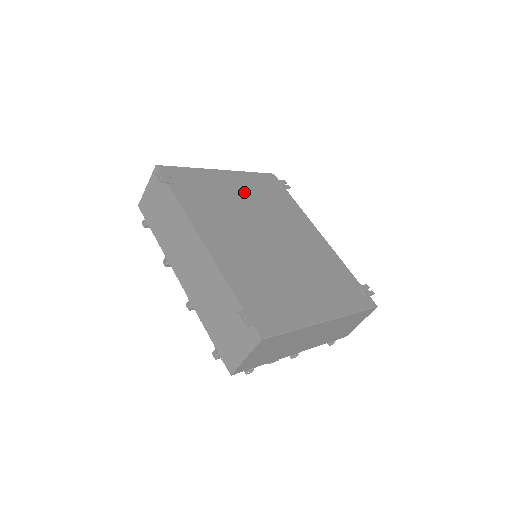
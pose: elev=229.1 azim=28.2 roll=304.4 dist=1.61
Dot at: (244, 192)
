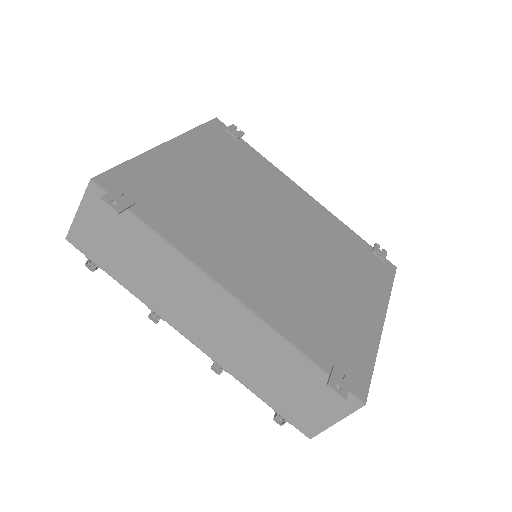
Dot at: (211, 169)
